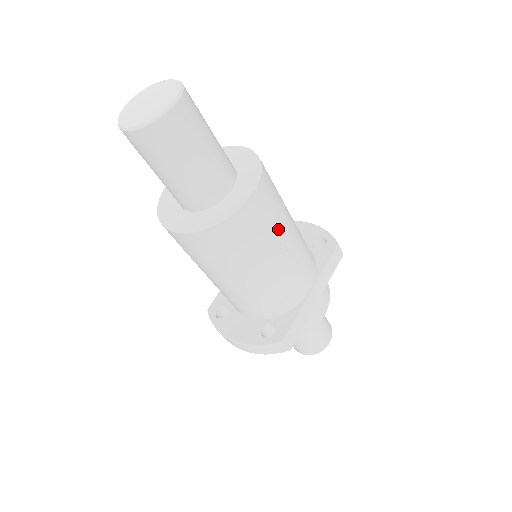
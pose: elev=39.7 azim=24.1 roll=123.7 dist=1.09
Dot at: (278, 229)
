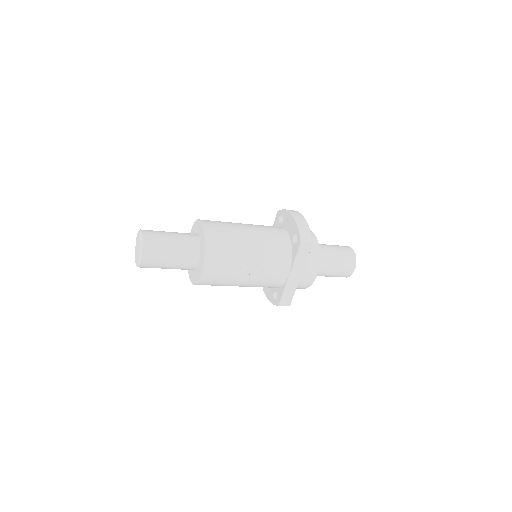
Dot at: (235, 269)
